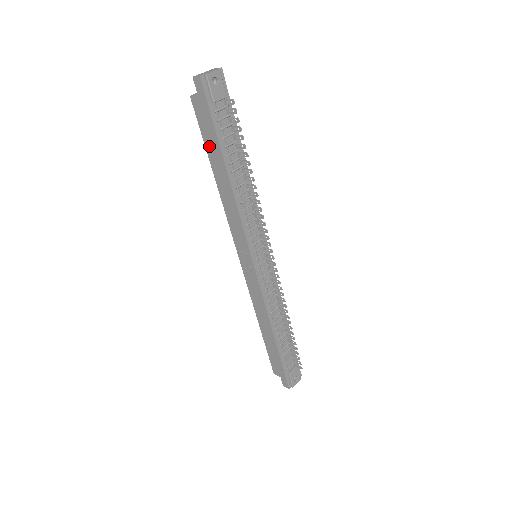
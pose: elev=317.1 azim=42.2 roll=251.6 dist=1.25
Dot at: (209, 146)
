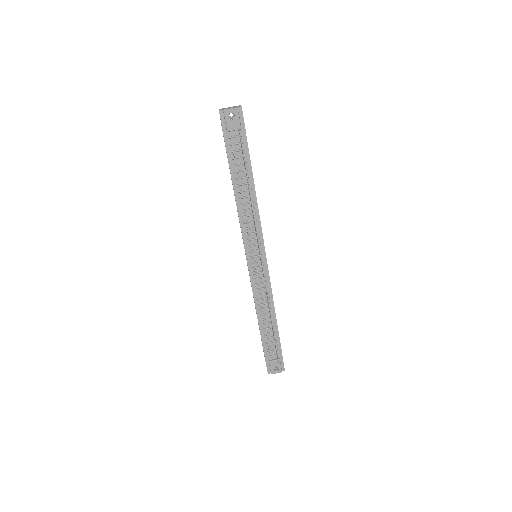
Dot at: occluded
